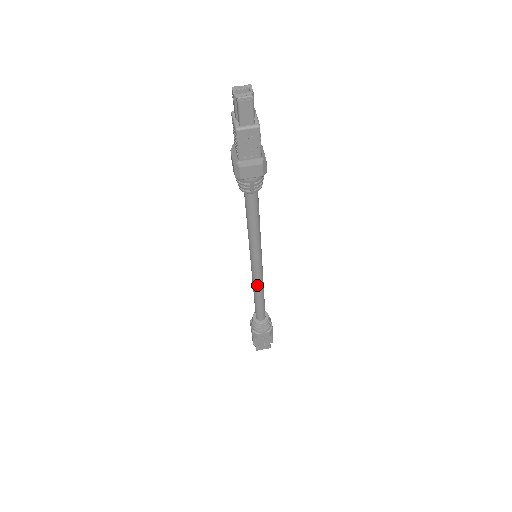
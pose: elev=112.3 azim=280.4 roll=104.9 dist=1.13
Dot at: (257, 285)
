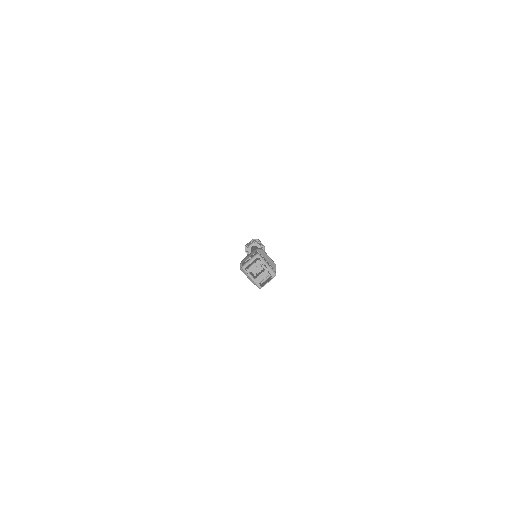
Dot at: occluded
